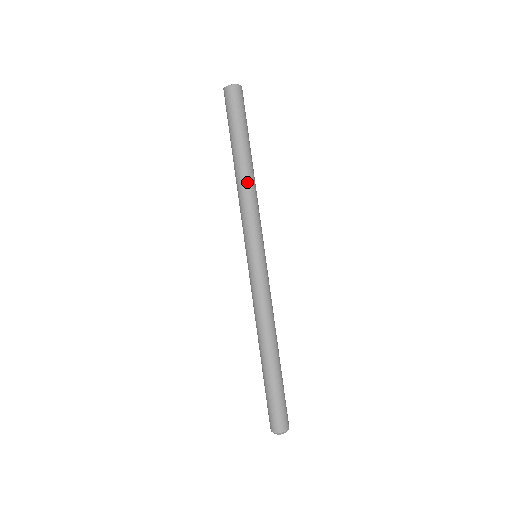
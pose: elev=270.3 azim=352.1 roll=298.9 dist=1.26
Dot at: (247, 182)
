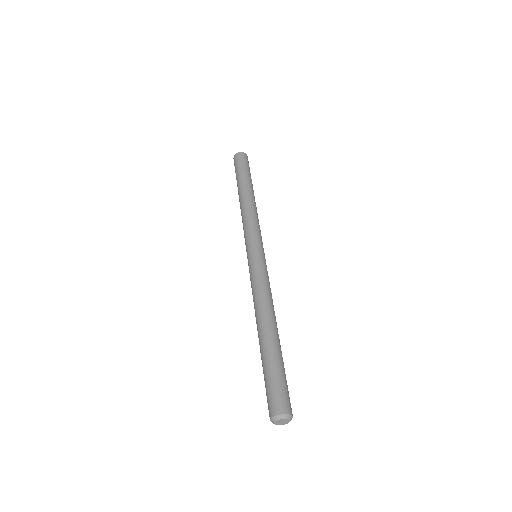
Dot at: occluded
